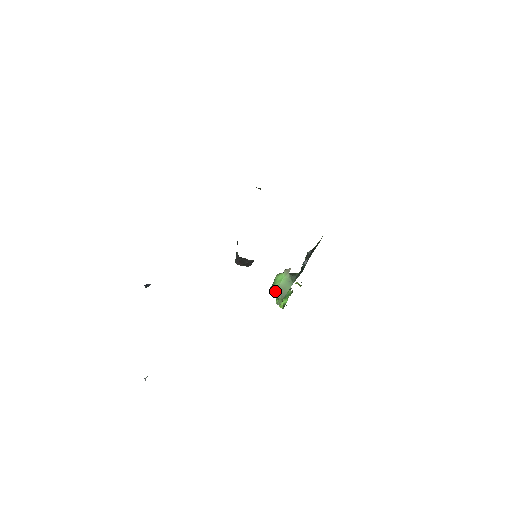
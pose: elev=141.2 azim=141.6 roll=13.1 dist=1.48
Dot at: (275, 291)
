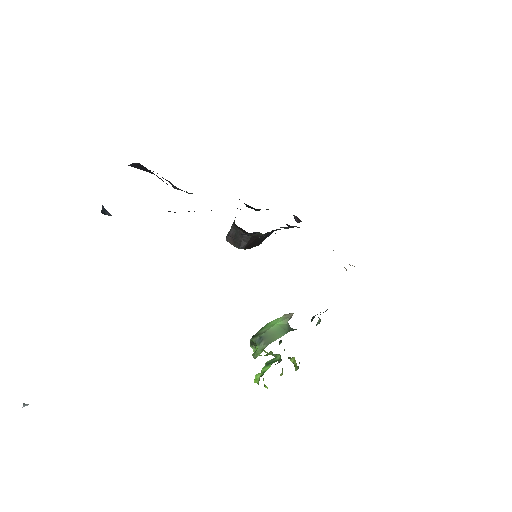
Dot at: (259, 335)
